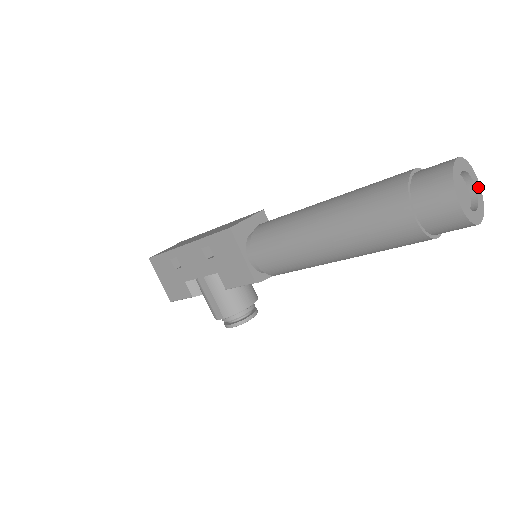
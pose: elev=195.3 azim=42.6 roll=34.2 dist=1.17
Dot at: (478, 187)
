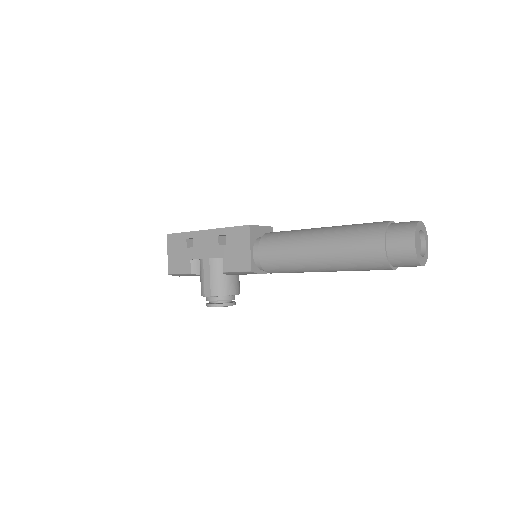
Dot at: (427, 247)
